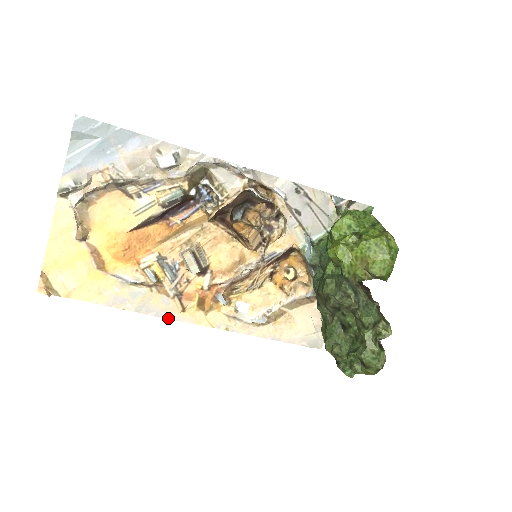
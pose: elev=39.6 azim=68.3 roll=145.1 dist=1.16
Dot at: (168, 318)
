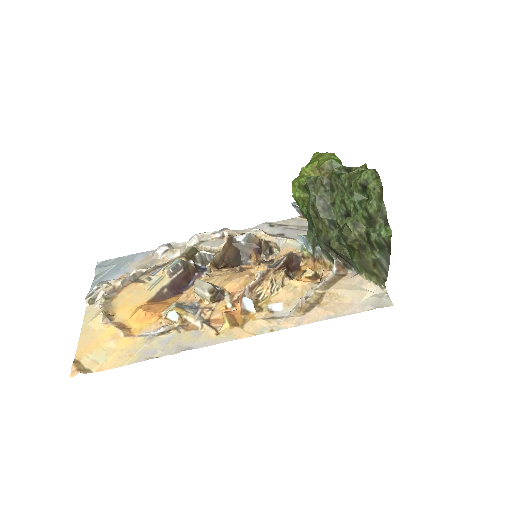
Dot at: occluded
